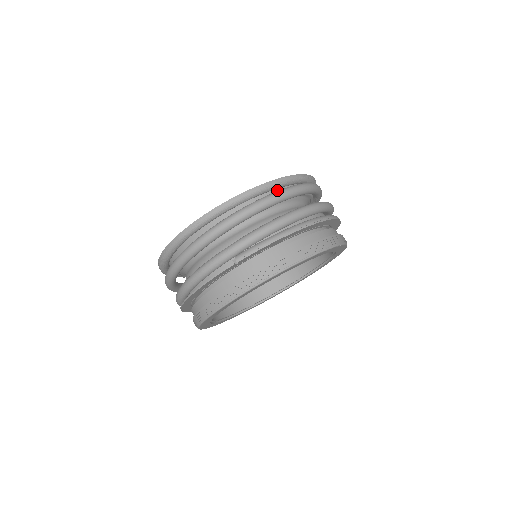
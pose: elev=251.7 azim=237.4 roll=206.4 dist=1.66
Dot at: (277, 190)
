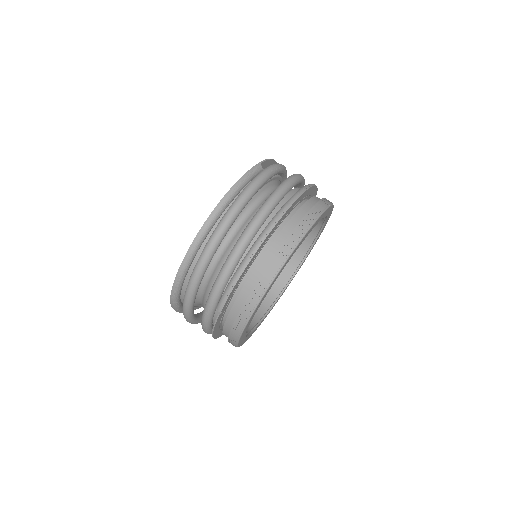
Dot at: (218, 221)
